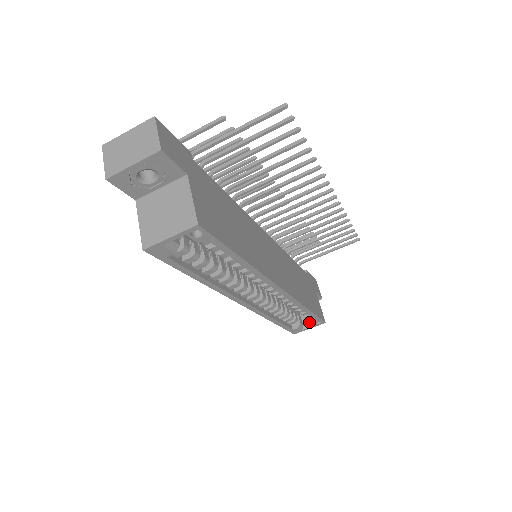
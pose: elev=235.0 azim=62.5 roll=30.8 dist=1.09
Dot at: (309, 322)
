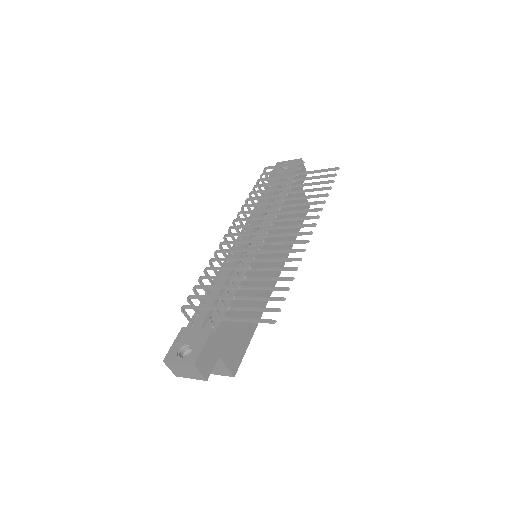
Dot at: occluded
